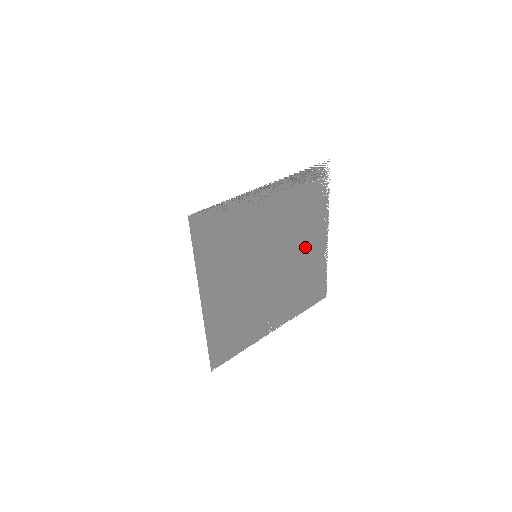
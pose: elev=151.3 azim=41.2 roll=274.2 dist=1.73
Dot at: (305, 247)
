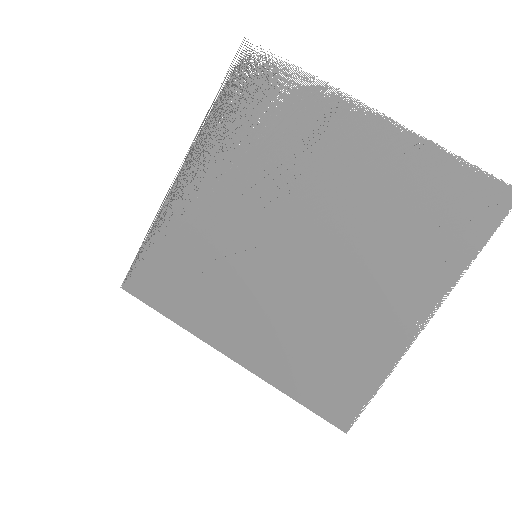
Dot at: (344, 173)
